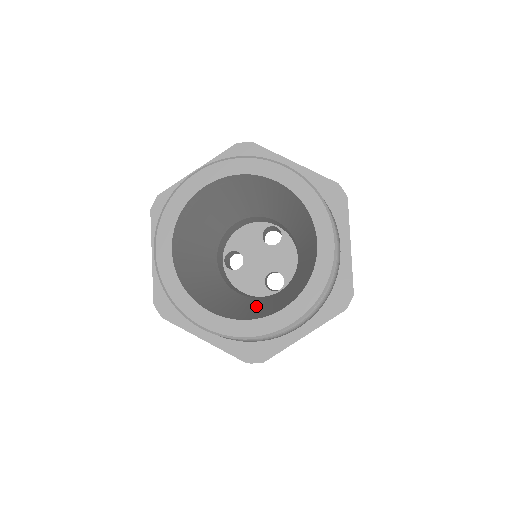
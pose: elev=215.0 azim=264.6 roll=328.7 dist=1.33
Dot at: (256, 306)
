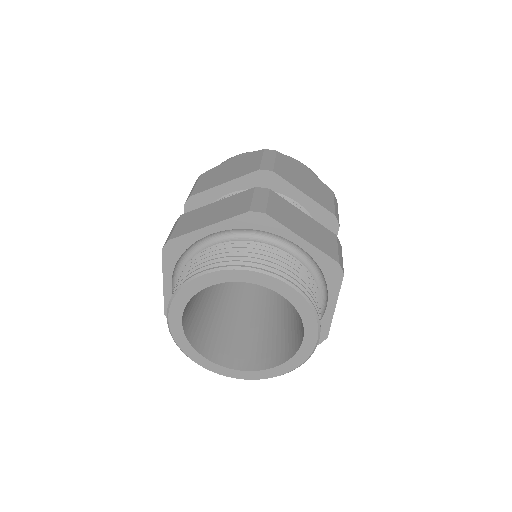
Dot at: (289, 304)
